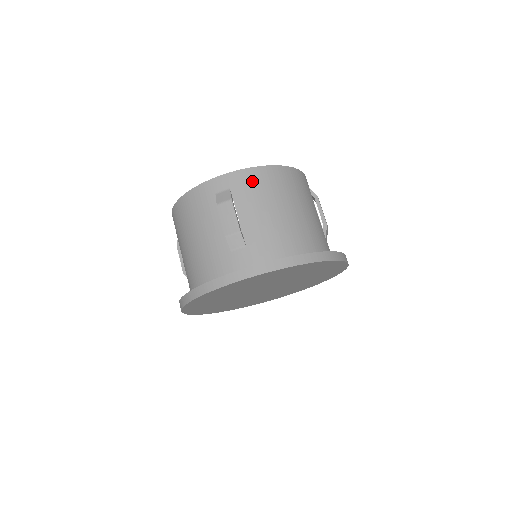
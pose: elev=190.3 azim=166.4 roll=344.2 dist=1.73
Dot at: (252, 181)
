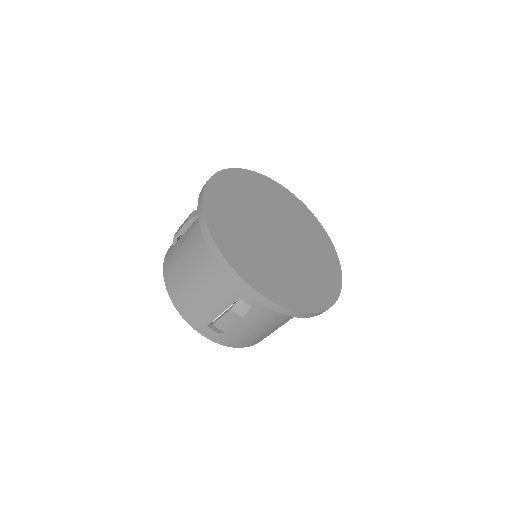
Dot at: occluded
